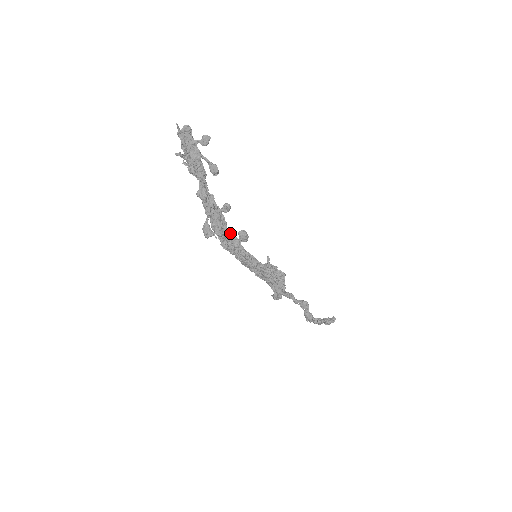
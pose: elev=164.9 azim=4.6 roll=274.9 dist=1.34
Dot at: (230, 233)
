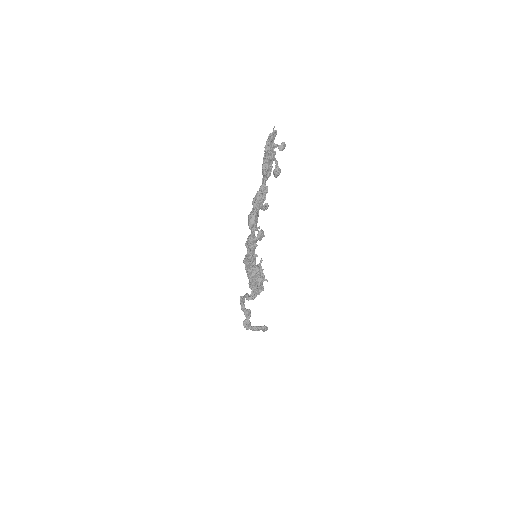
Dot at: occluded
